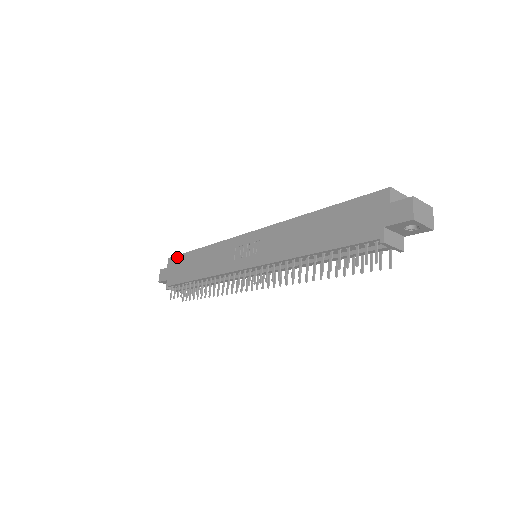
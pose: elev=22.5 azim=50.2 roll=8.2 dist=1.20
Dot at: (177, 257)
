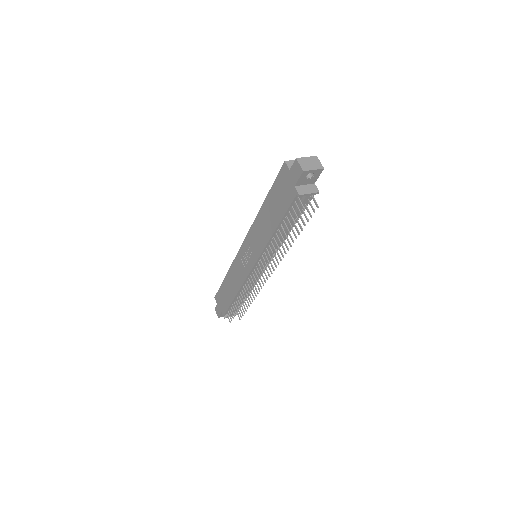
Dot at: (218, 292)
